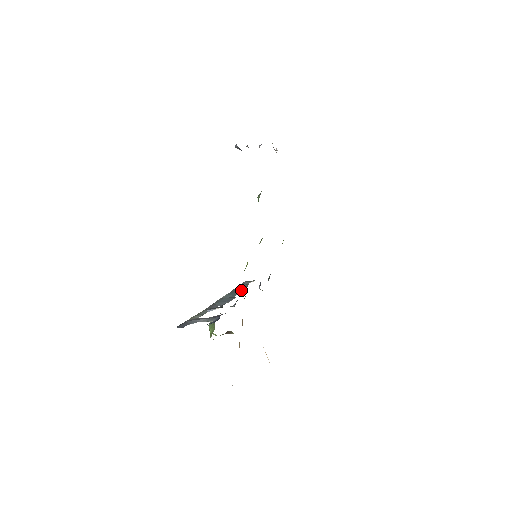
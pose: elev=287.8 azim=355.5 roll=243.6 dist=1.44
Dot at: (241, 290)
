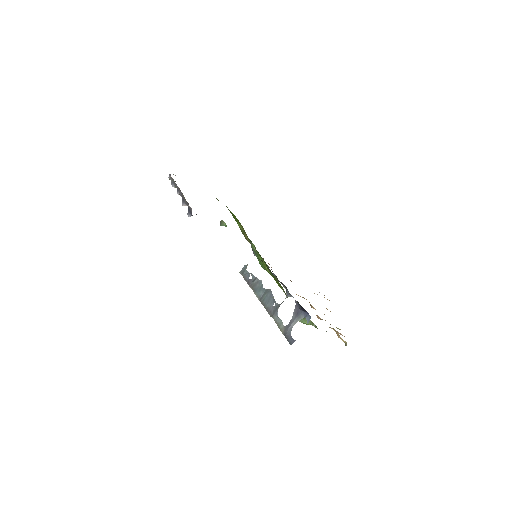
Dot at: (257, 281)
